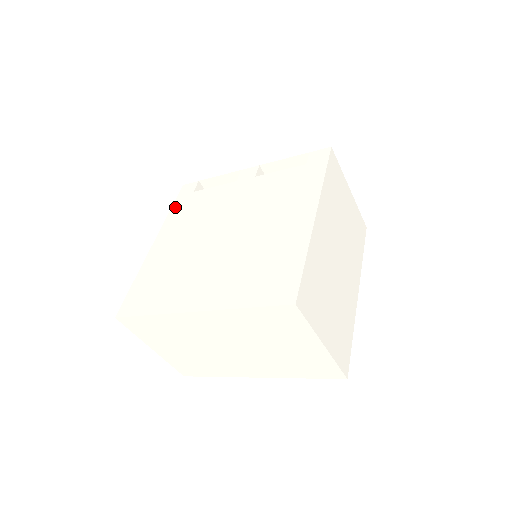
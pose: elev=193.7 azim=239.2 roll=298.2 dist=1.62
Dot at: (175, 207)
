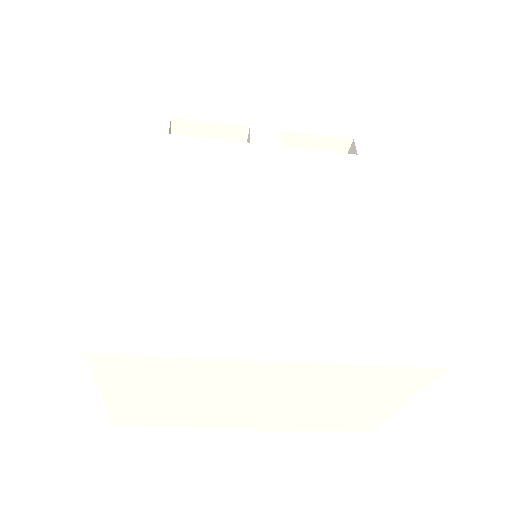
Dot at: (140, 150)
